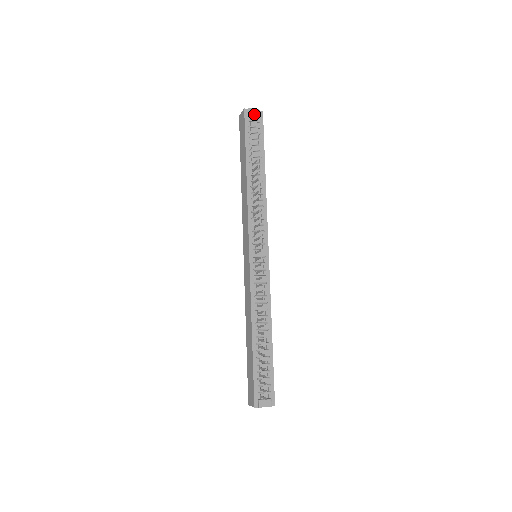
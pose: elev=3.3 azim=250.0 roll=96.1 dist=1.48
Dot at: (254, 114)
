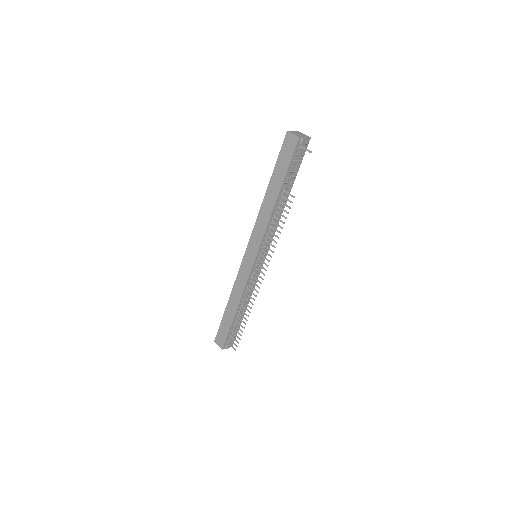
Dot at: (304, 143)
